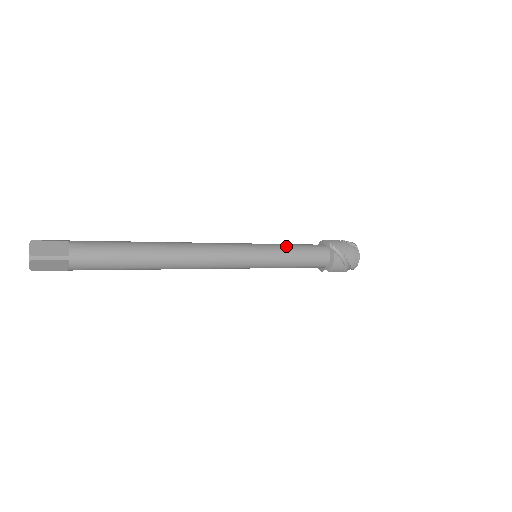
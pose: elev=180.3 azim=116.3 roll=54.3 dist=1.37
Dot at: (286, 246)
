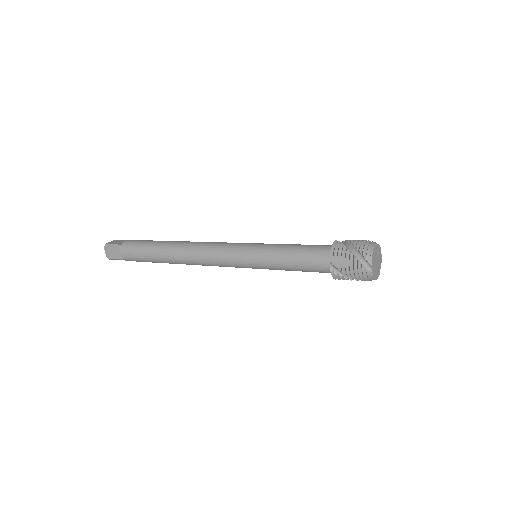
Dot at: (278, 258)
